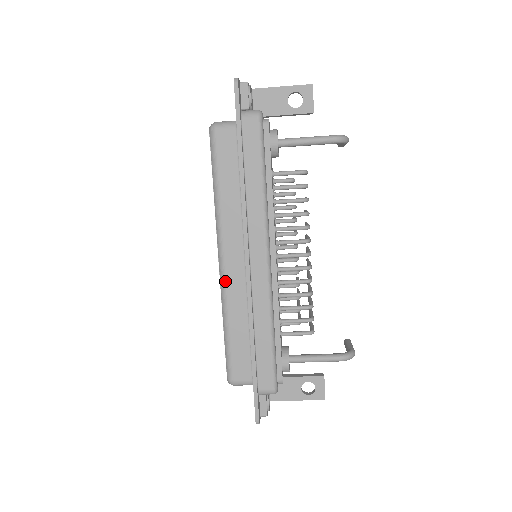
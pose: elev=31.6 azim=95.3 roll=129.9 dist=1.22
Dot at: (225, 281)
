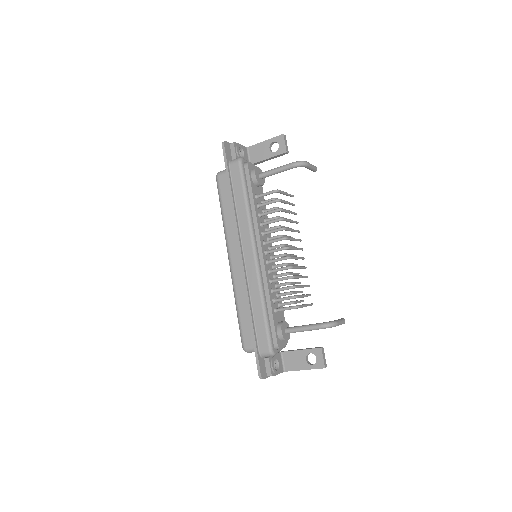
Dot at: (233, 274)
